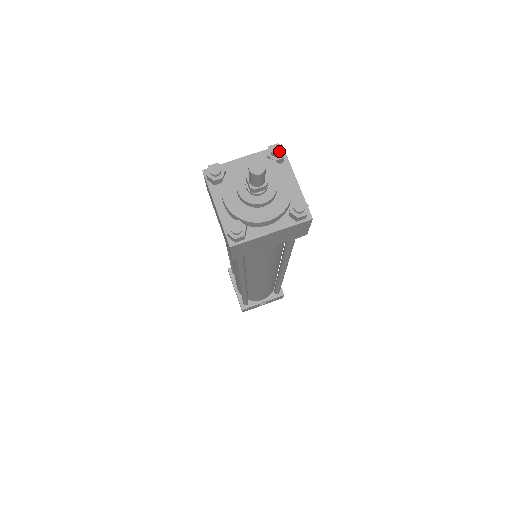
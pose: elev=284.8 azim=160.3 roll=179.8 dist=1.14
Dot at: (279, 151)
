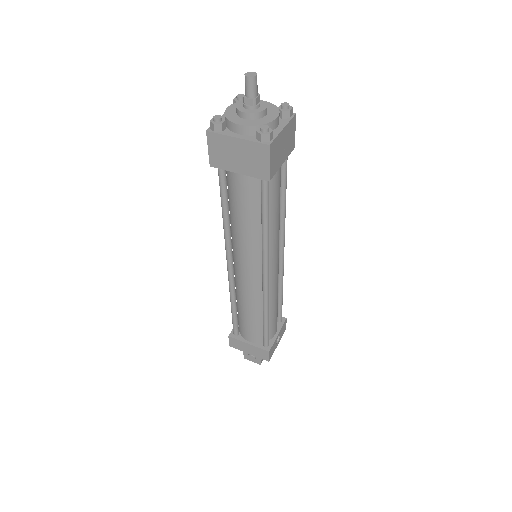
Dot at: (243, 95)
